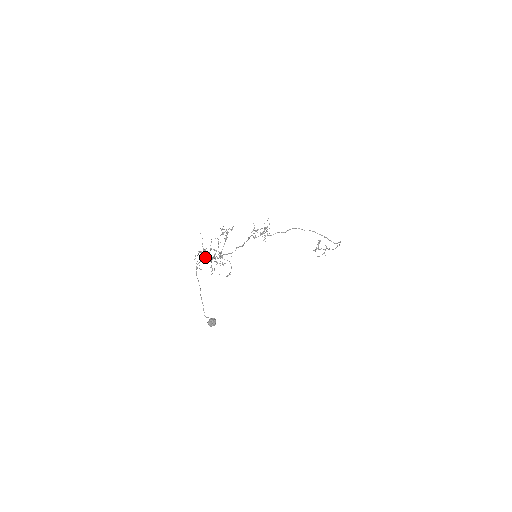
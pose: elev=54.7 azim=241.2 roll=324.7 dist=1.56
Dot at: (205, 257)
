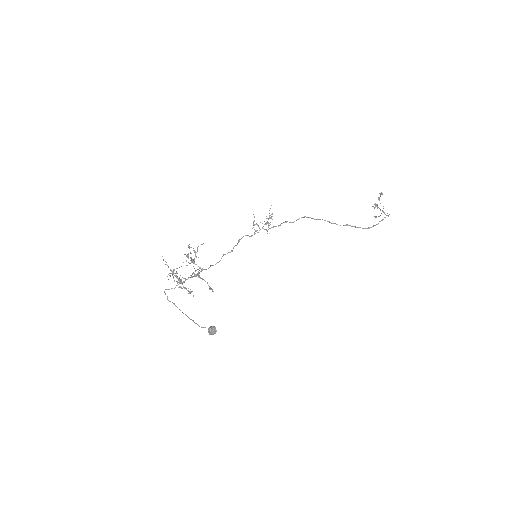
Dot at: (174, 281)
